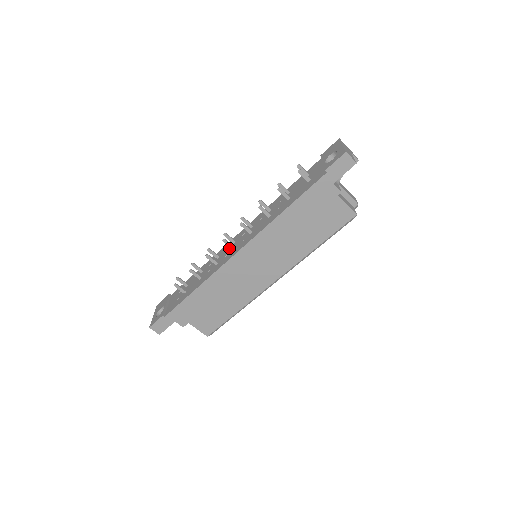
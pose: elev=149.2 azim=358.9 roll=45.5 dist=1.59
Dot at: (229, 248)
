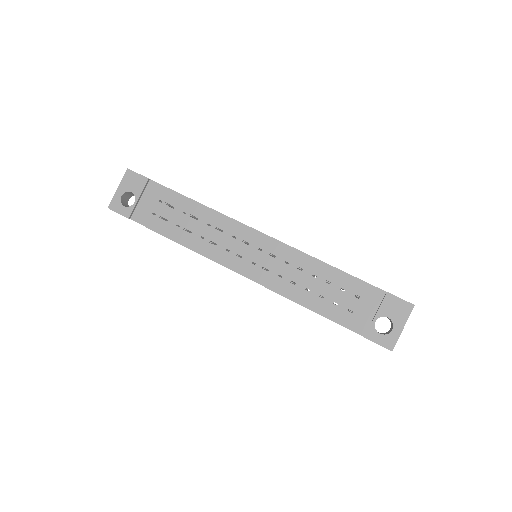
Dot at: (238, 242)
